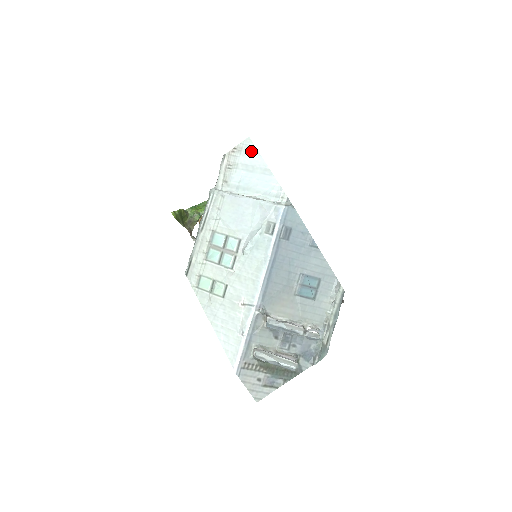
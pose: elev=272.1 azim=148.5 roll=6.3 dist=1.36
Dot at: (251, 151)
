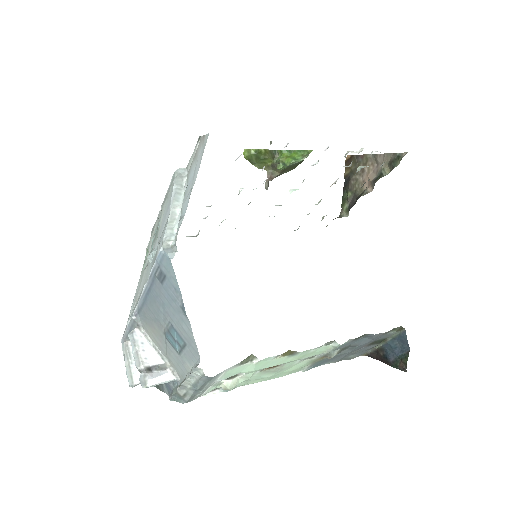
Dot at: (202, 154)
